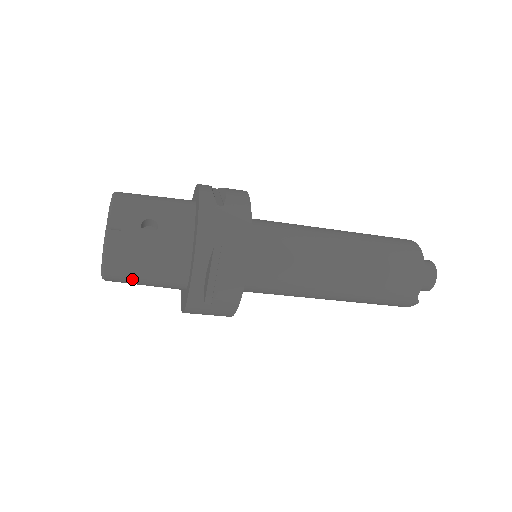
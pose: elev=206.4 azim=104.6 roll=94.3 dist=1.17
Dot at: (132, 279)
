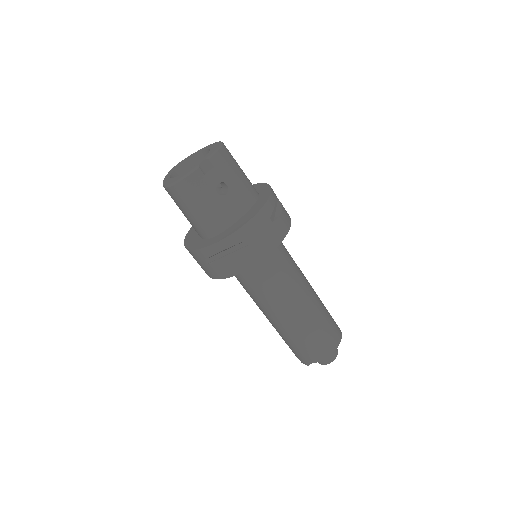
Dot at: (181, 205)
